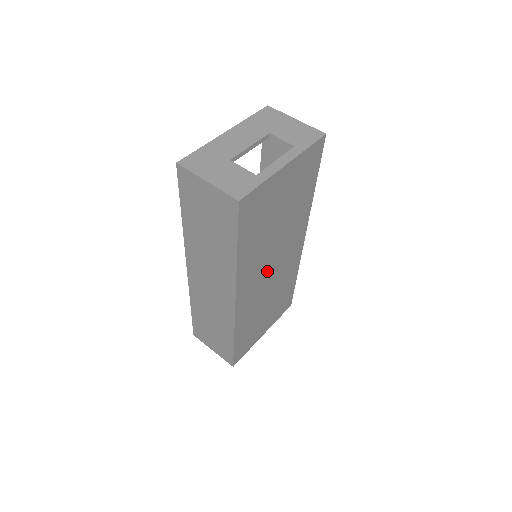
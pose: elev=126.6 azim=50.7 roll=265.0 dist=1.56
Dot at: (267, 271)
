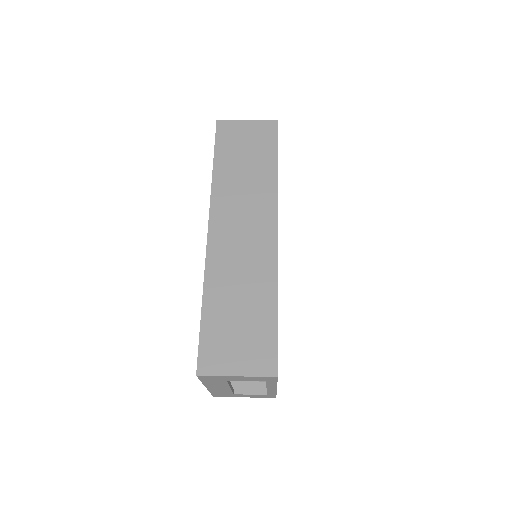
Dot at: occluded
